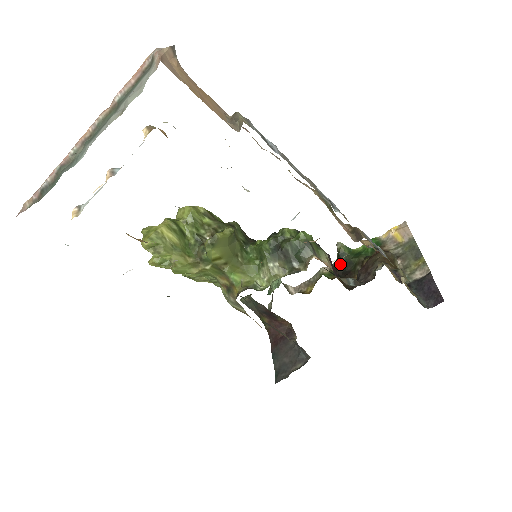
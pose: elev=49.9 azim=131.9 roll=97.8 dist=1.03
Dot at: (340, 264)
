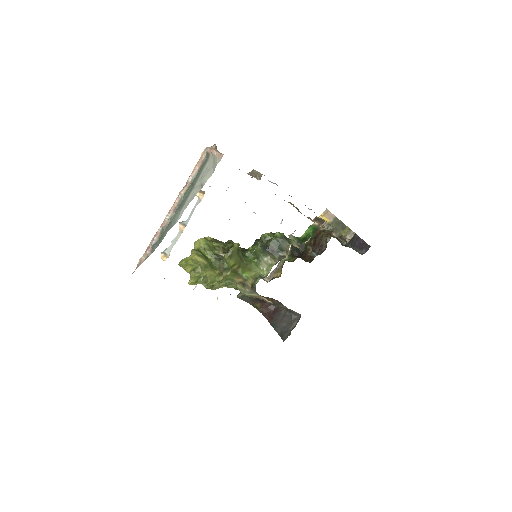
Dot at: (295, 250)
